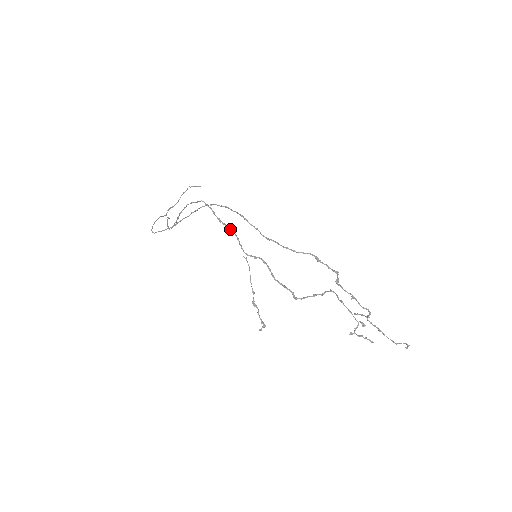
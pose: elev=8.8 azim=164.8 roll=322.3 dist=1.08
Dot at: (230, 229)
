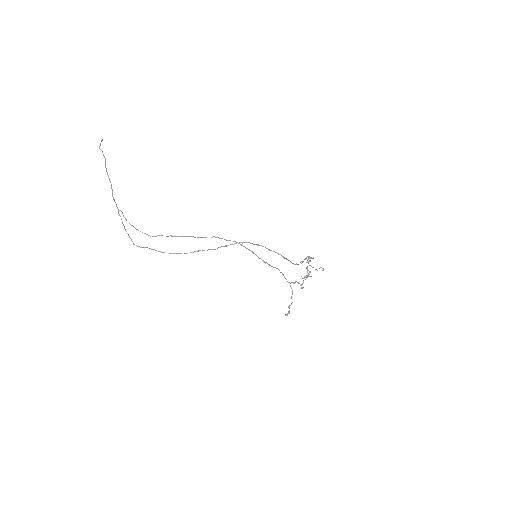
Dot at: occluded
